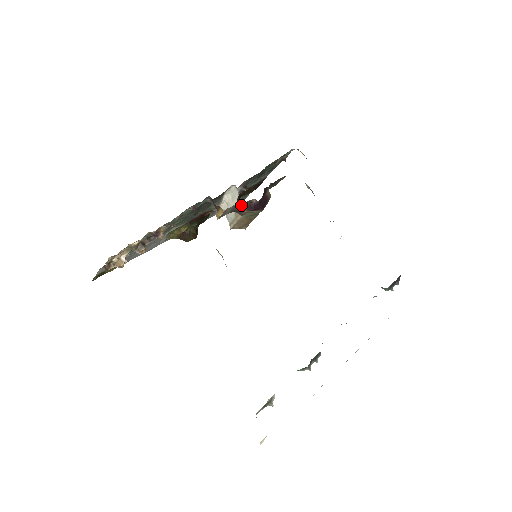
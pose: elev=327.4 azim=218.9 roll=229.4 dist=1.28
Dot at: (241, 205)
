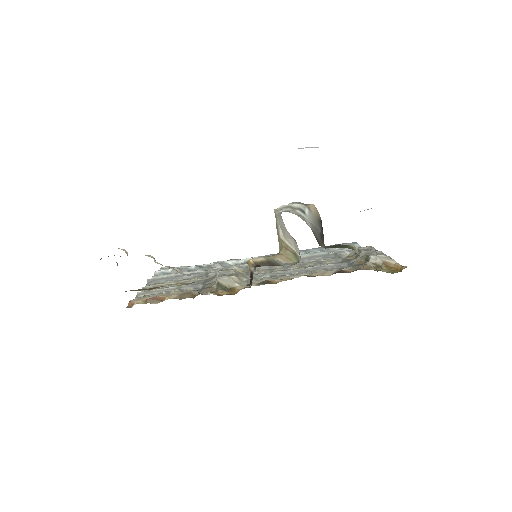
Dot at: occluded
